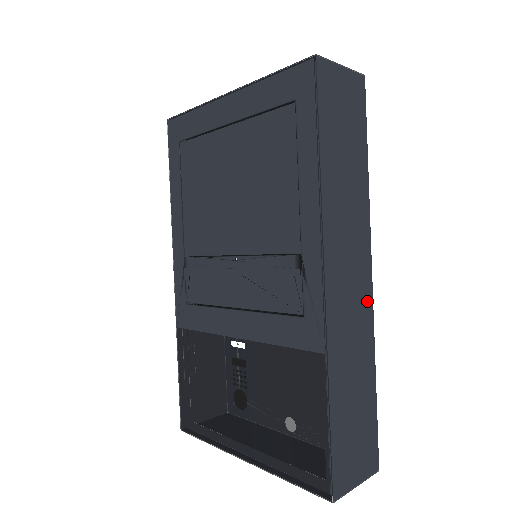
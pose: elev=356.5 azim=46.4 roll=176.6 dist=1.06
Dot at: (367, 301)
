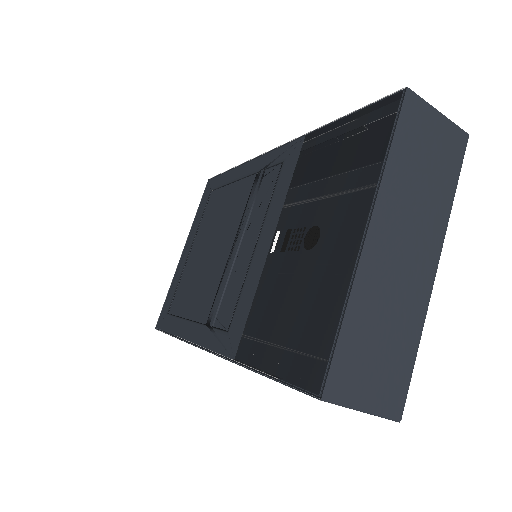
Dot at: occluded
